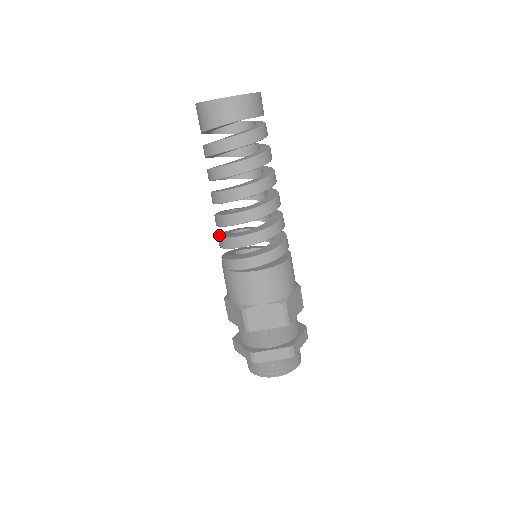
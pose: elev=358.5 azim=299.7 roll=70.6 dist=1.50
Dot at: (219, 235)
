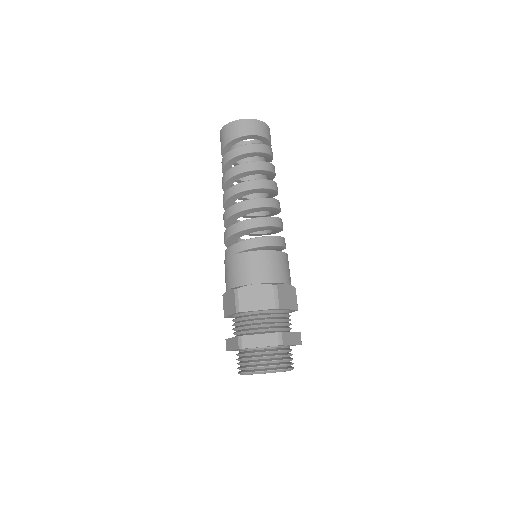
Dot at: occluded
